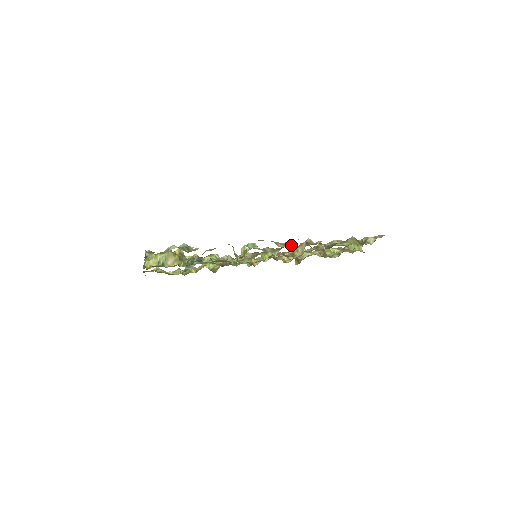
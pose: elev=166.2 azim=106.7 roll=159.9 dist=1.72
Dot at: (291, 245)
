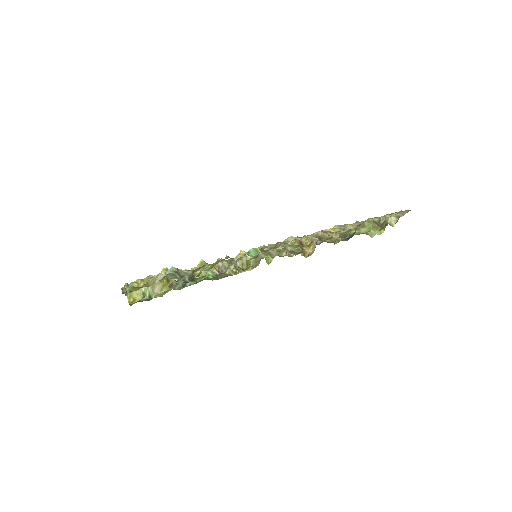
Dot at: (302, 244)
